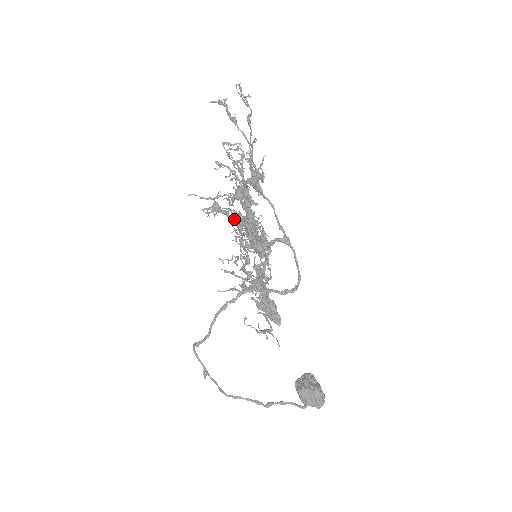
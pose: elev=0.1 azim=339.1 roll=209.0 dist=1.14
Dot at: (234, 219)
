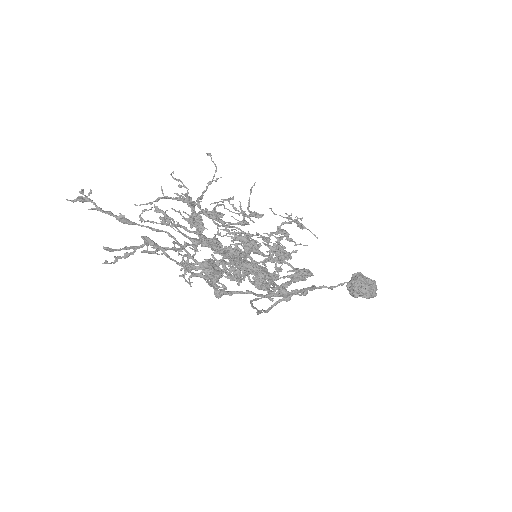
Dot at: occluded
